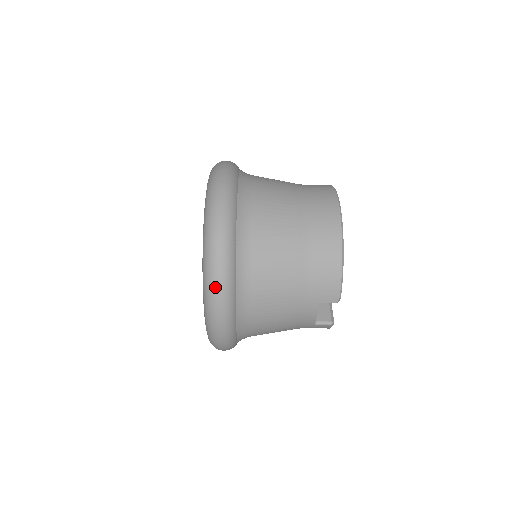
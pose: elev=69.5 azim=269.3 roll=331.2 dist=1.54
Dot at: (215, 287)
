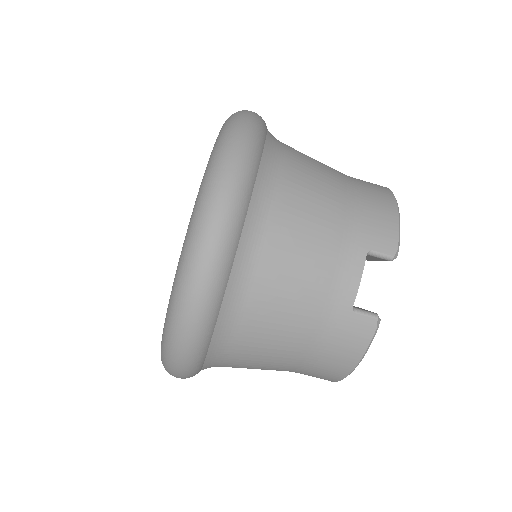
Dot at: (234, 146)
